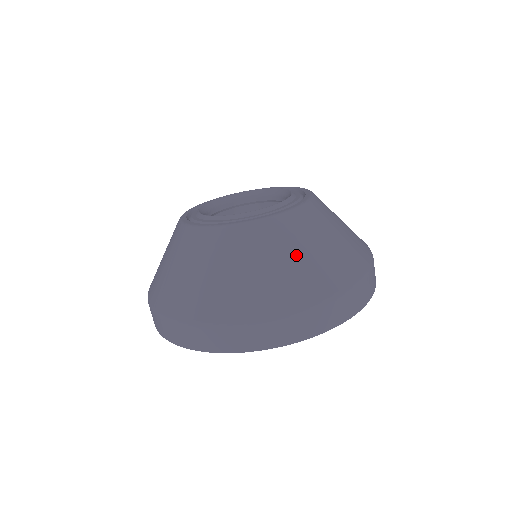
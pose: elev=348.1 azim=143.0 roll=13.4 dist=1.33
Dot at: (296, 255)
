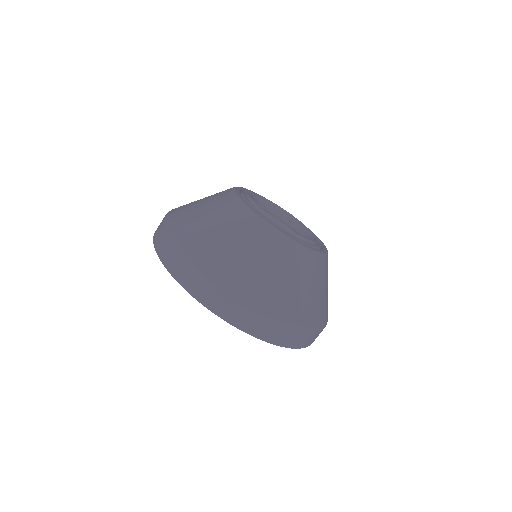
Dot at: (291, 279)
